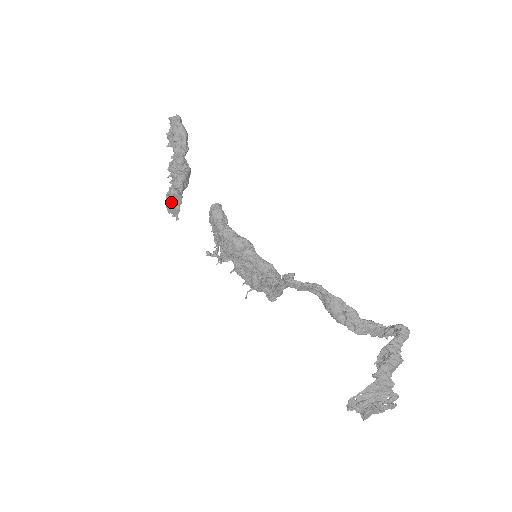
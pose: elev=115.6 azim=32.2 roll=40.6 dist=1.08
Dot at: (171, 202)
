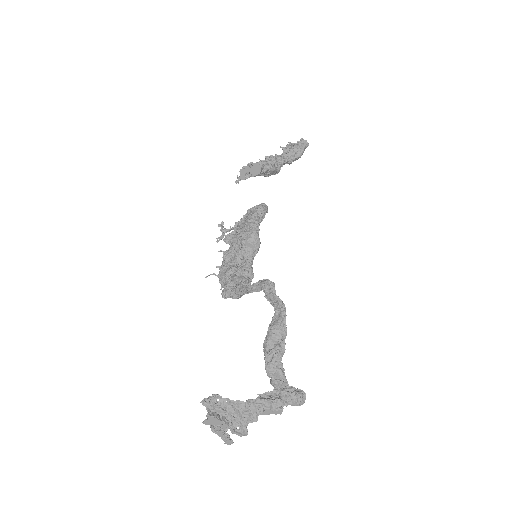
Dot at: (251, 167)
